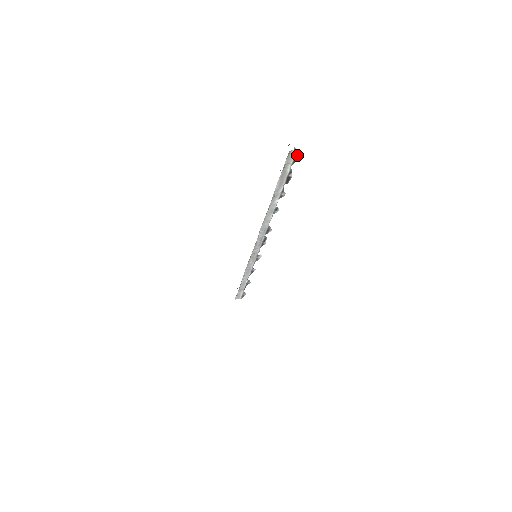
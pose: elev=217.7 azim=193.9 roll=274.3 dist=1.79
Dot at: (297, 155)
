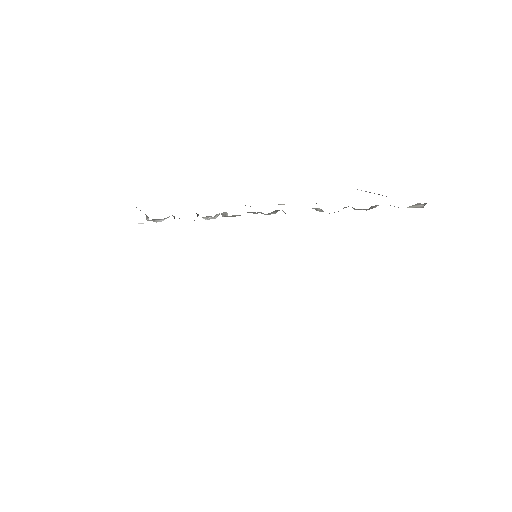
Dot at: occluded
